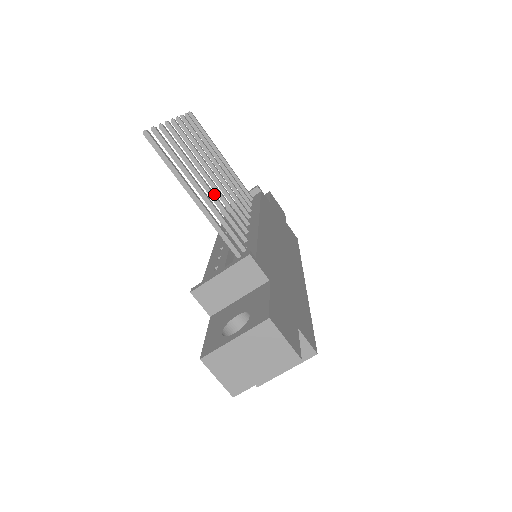
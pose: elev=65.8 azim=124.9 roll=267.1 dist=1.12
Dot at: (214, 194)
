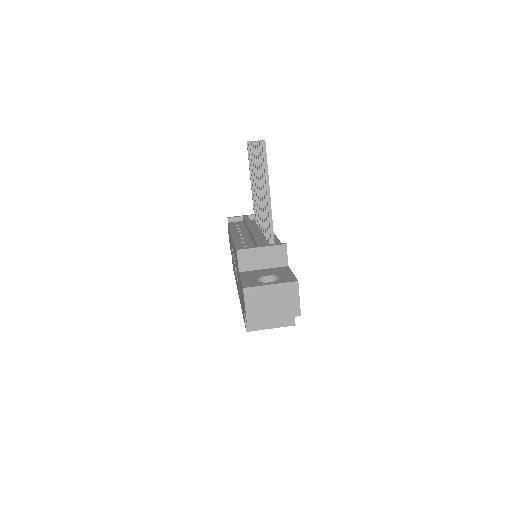
Dot at: occluded
